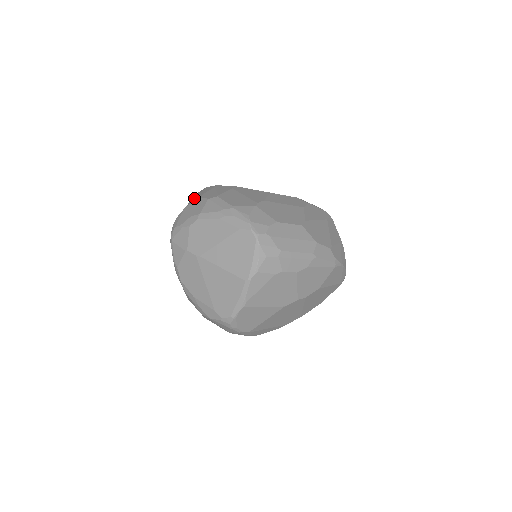
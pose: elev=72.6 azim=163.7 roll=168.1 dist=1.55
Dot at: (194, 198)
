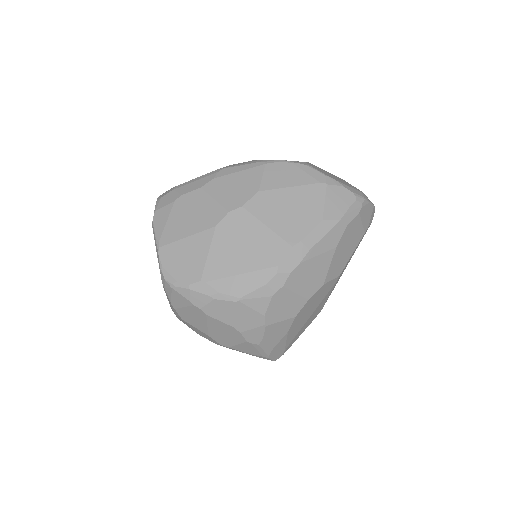
Dot at: occluded
